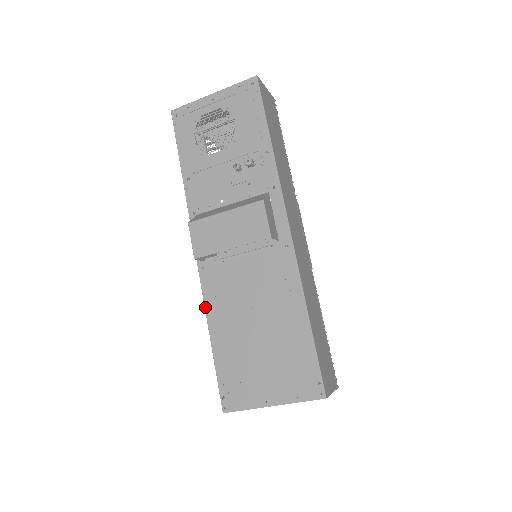
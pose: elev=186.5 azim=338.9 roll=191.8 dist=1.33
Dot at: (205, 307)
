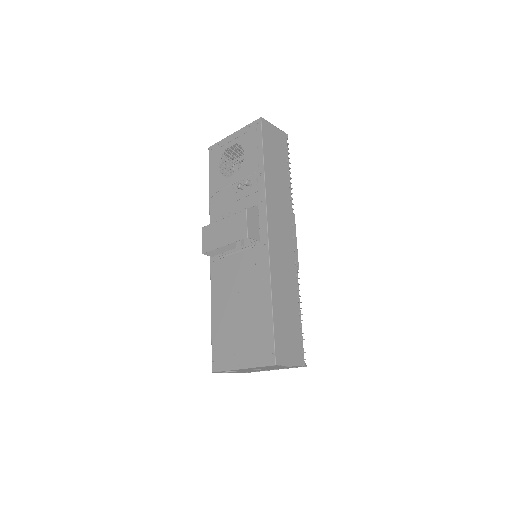
Dot at: (211, 292)
